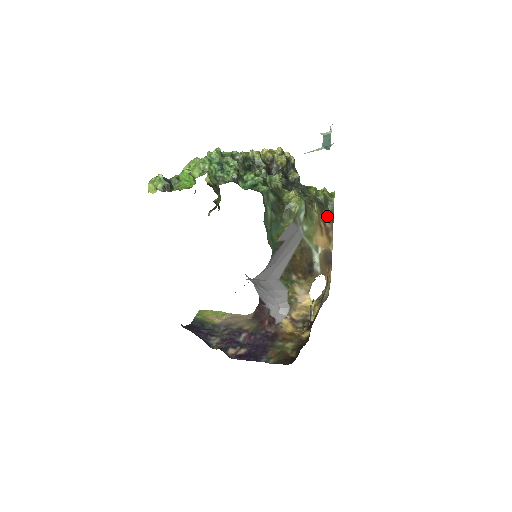
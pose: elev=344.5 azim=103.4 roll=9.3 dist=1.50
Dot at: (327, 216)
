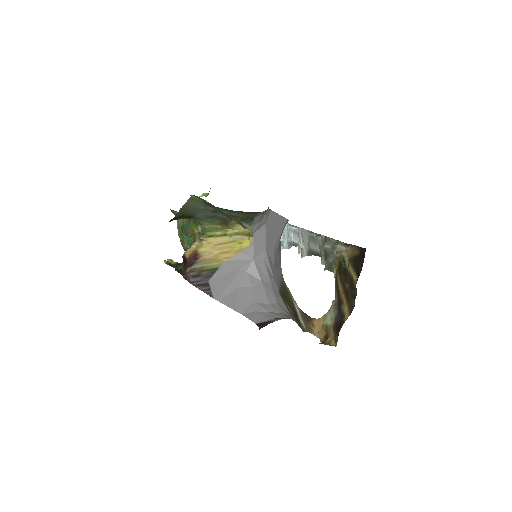
Dot at: occluded
